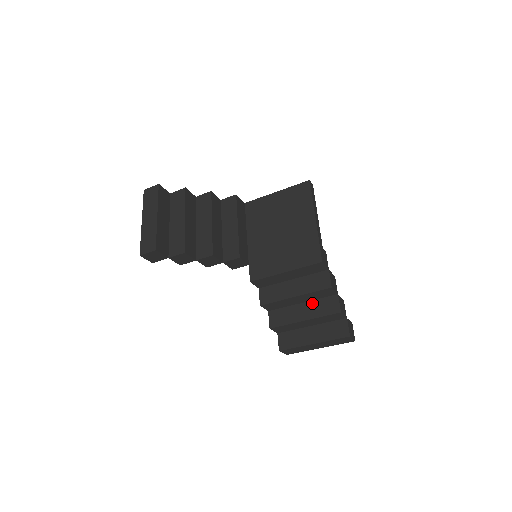
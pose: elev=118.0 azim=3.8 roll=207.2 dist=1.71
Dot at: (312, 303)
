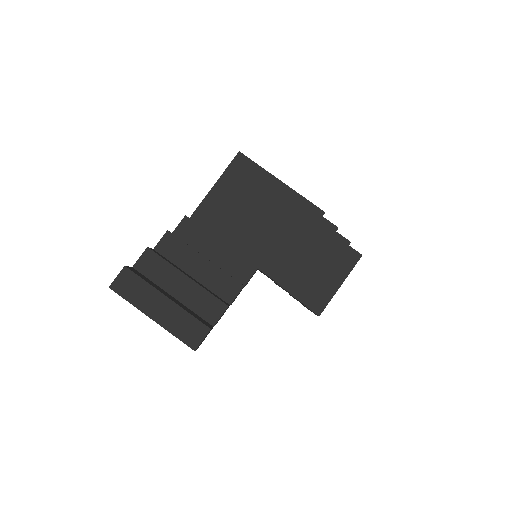
Dot at: (322, 255)
